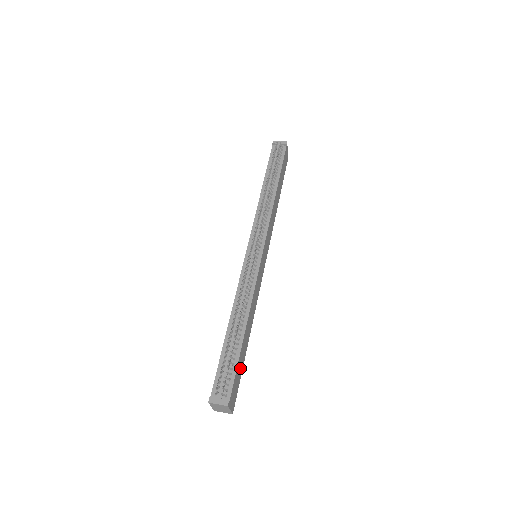
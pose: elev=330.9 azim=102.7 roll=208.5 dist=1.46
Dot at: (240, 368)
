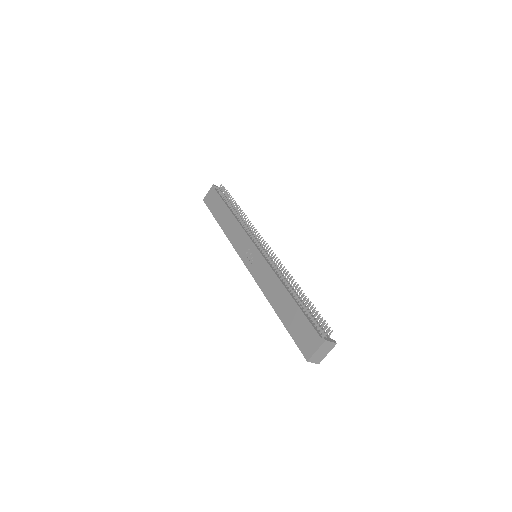
Dot at: occluded
